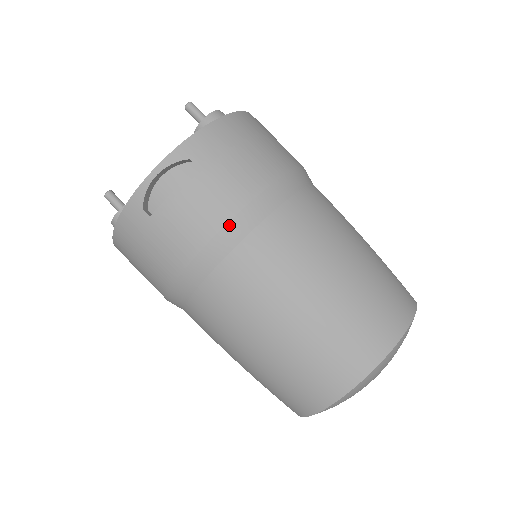
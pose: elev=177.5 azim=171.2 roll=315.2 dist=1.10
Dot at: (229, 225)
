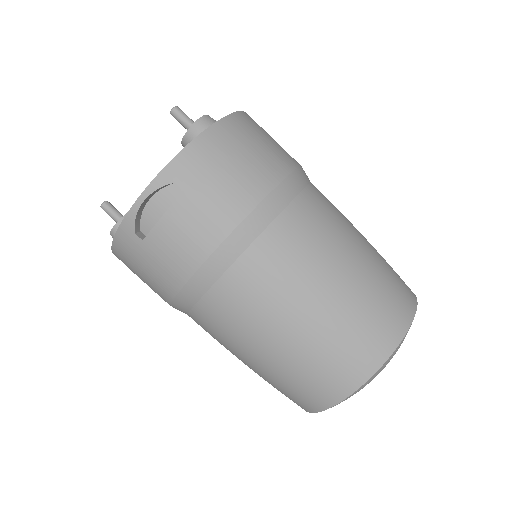
Dot at: (220, 249)
